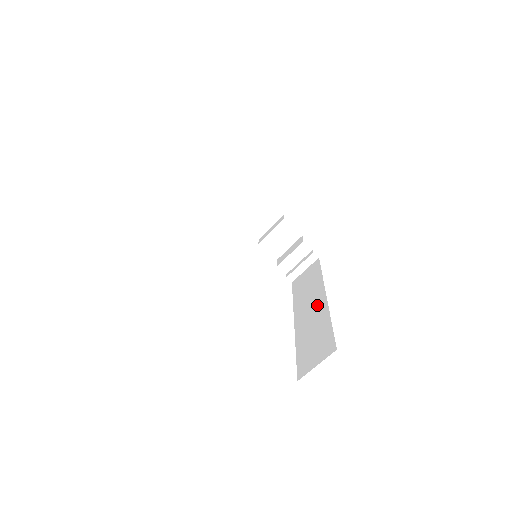
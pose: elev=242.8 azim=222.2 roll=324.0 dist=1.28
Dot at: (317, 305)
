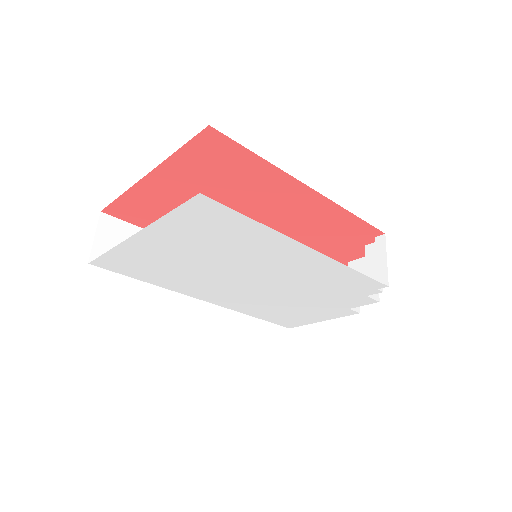
Dot at: occluded
